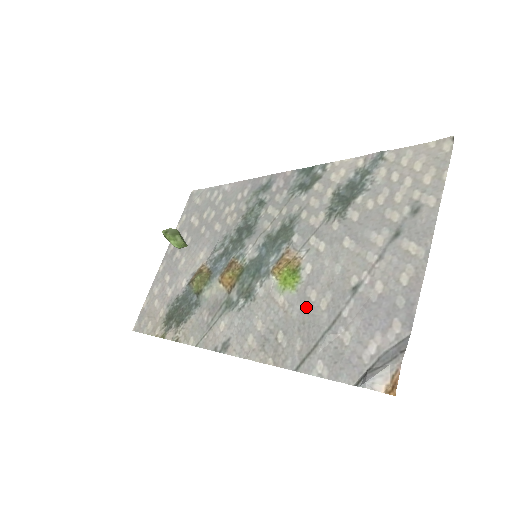
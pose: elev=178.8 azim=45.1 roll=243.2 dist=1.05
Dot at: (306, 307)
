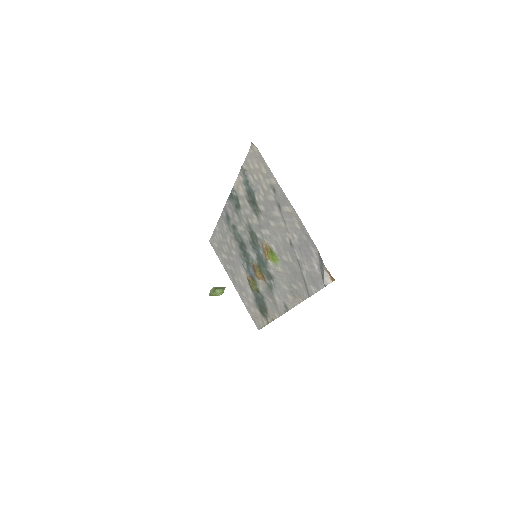
Dot at: (288, 266)
